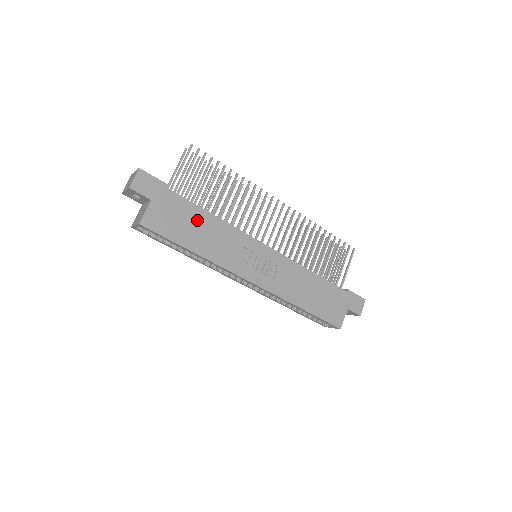
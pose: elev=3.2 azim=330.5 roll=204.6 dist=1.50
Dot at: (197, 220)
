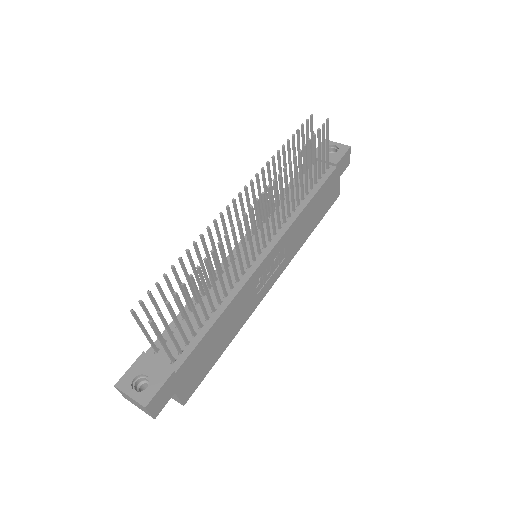
Dot at: (214, 337)
